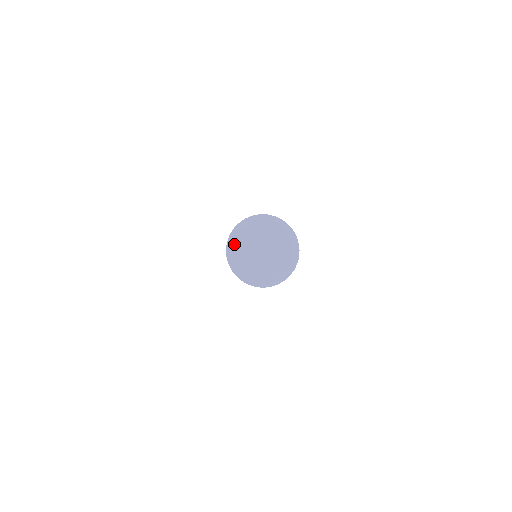
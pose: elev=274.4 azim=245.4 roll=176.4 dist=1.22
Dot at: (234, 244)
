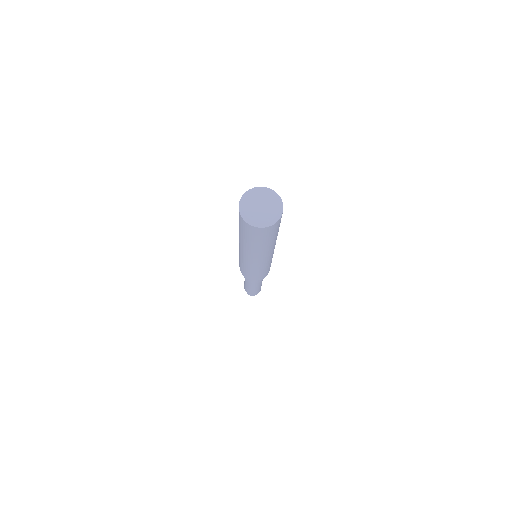
Dot at: (243, 203)
